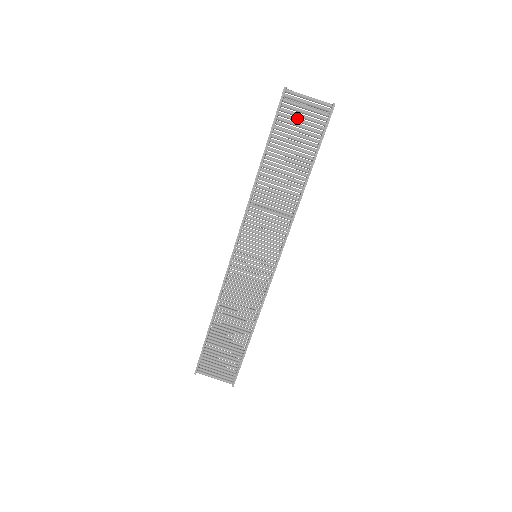
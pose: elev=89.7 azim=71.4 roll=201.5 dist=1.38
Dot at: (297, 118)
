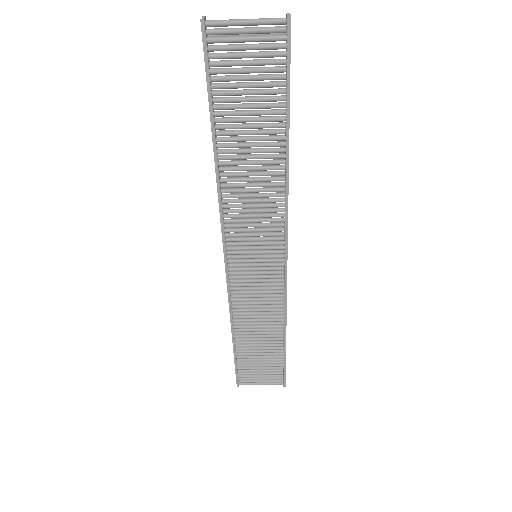
Dot at: (239, 61)
